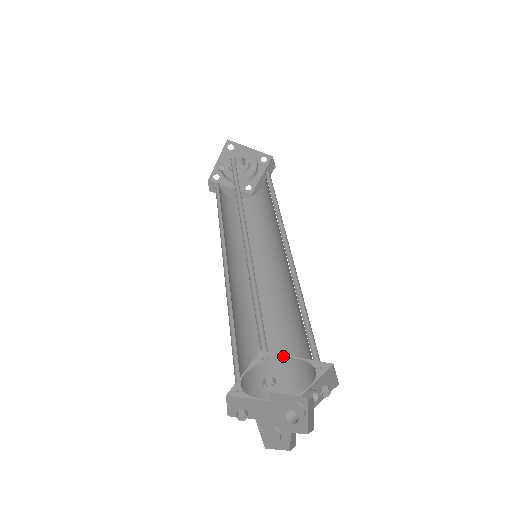
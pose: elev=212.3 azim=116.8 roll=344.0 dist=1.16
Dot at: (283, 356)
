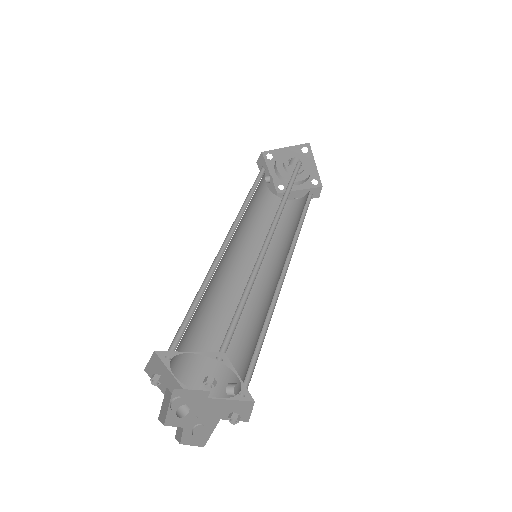
Dot at: (176, 353)
